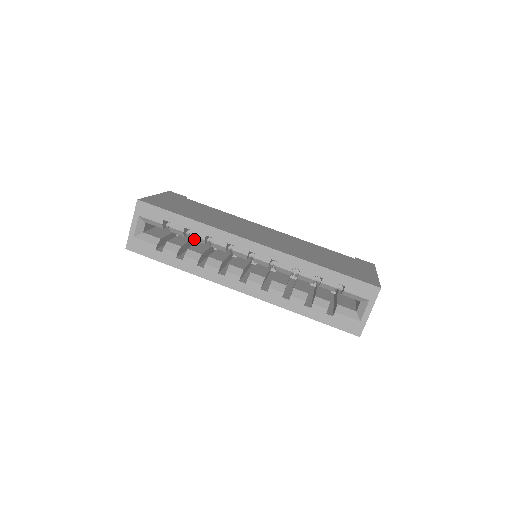
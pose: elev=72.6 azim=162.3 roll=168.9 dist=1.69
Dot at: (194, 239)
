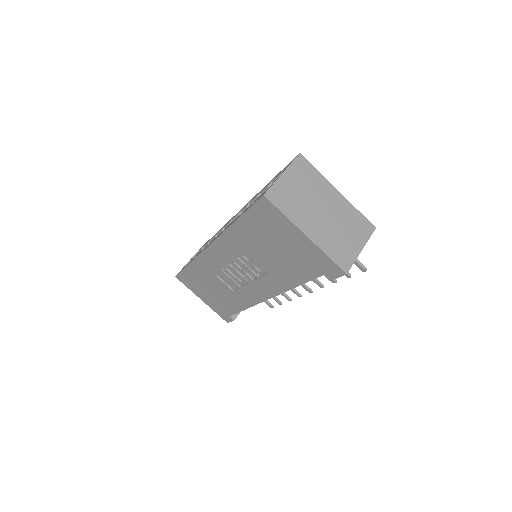
Dot at: occluded
